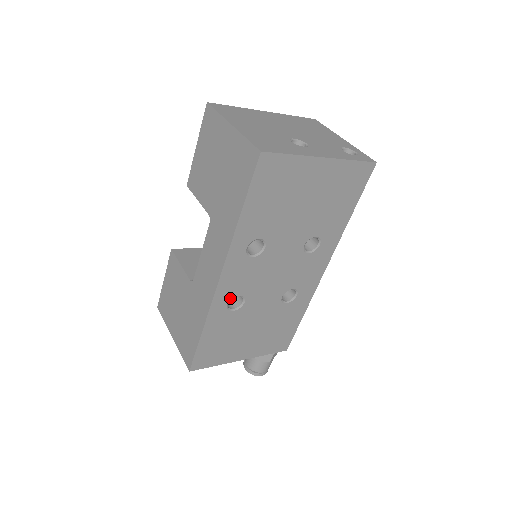
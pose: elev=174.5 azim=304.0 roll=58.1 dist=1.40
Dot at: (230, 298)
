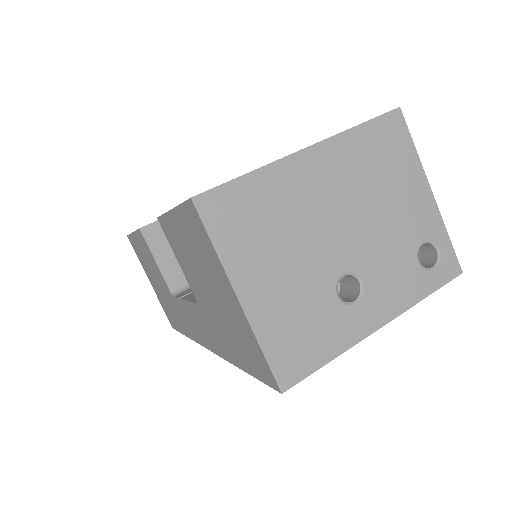
Dot at: occluded
